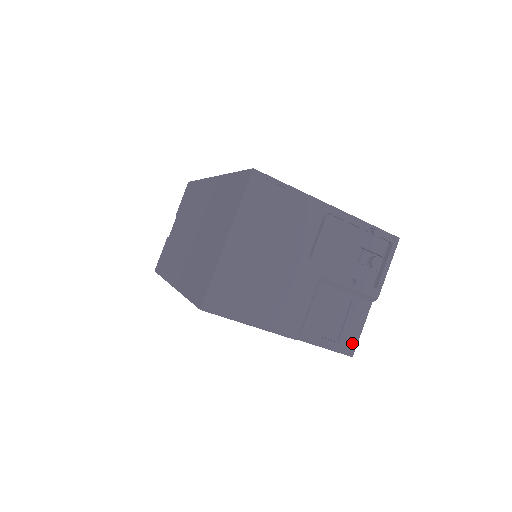
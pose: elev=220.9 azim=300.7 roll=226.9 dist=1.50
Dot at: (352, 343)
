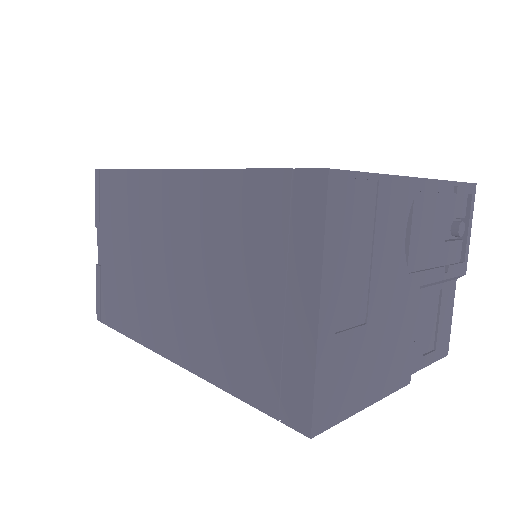
Dot at: (446, 340)
